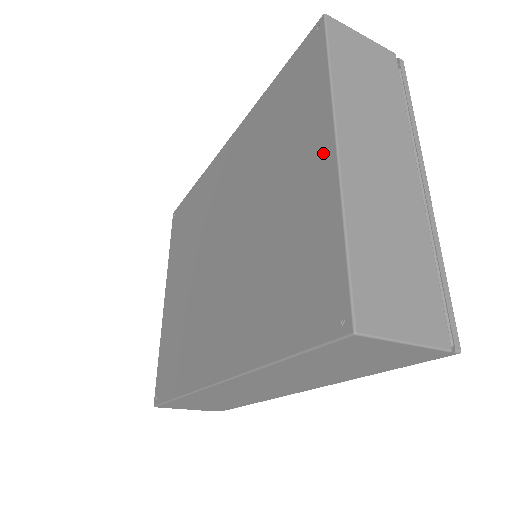
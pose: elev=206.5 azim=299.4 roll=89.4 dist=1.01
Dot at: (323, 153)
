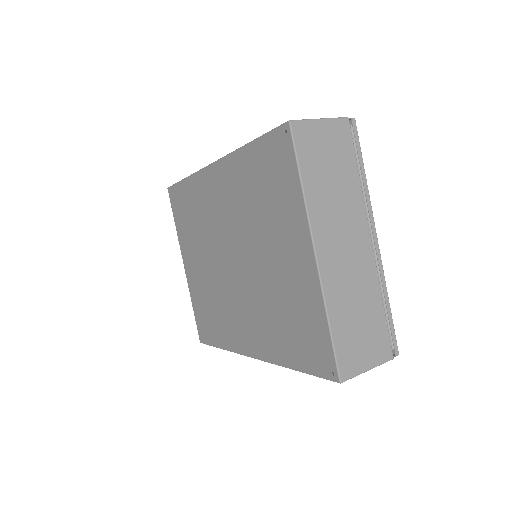
Dot at: (306, 255)
